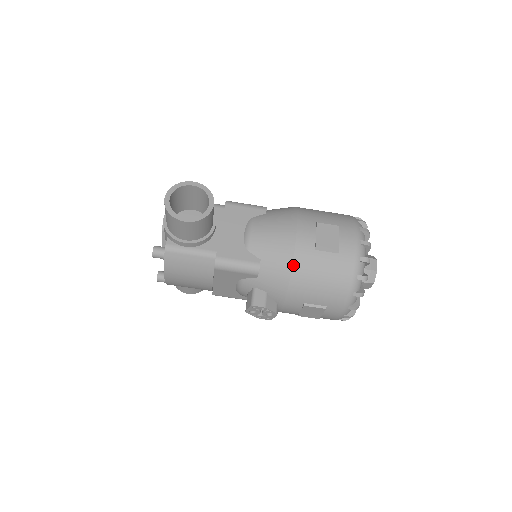
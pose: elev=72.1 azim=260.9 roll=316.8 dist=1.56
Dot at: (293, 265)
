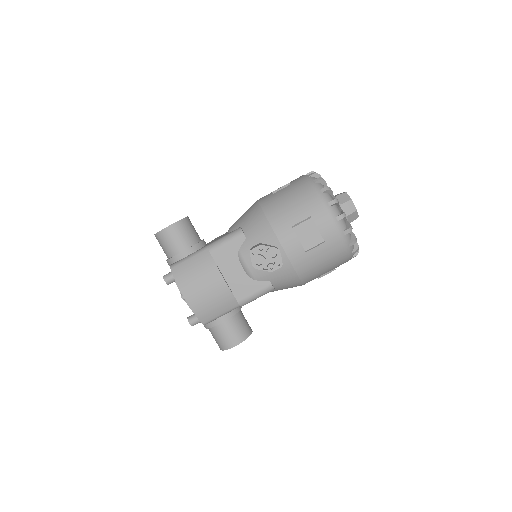
Dot at: (262, 208)
